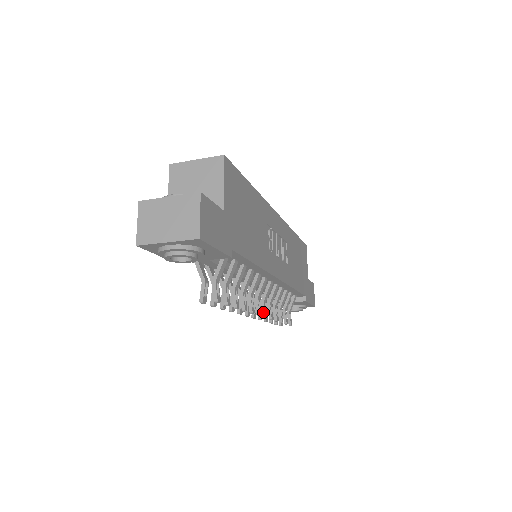
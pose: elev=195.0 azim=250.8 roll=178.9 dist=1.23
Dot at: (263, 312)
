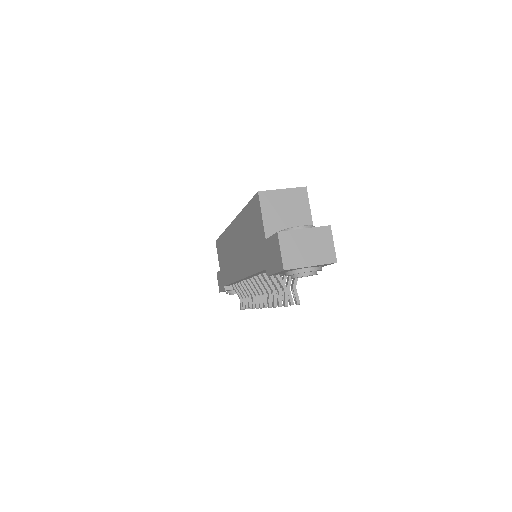
Dot at: occluded
